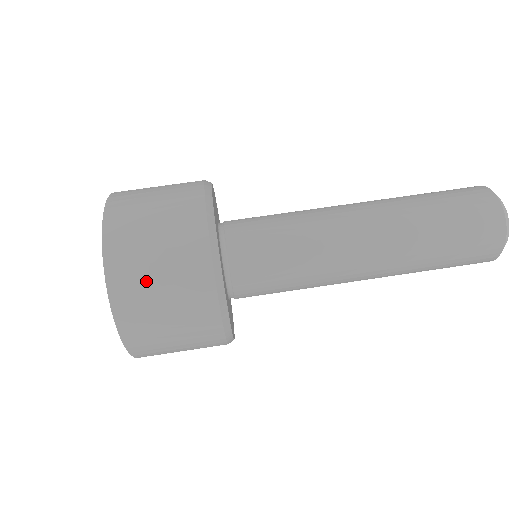
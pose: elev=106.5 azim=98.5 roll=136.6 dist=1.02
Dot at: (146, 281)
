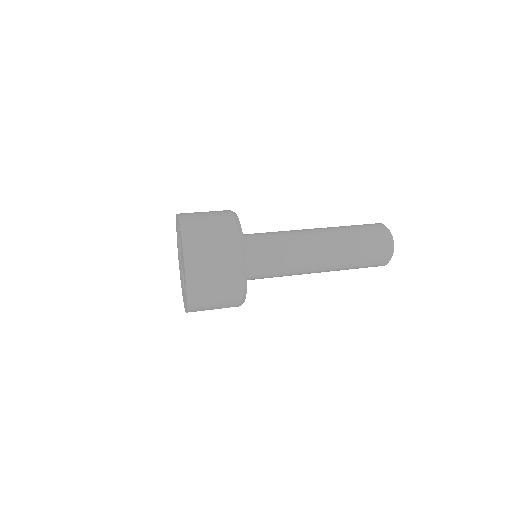
Dot at: (199, 217)
